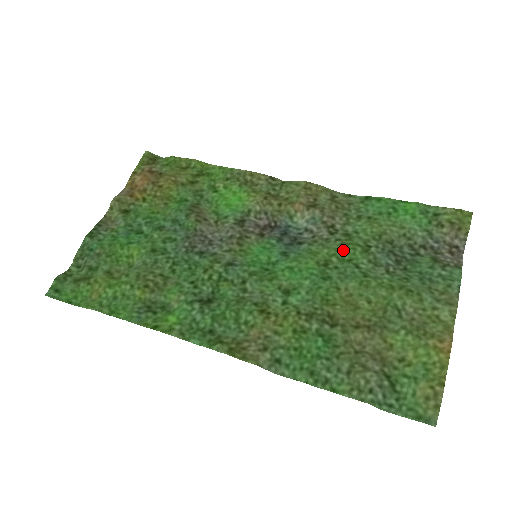
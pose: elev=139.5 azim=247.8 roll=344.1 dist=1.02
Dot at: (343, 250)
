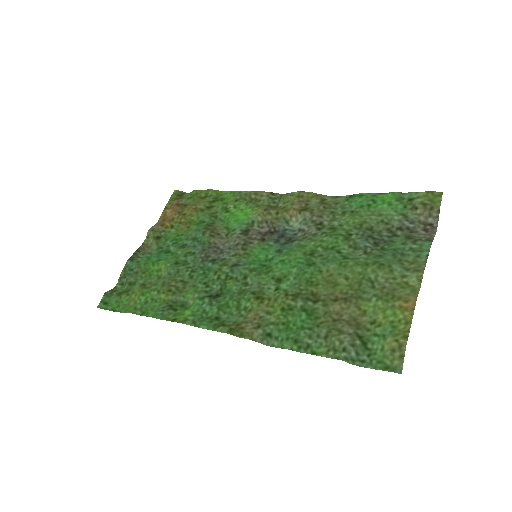
Dot at: (327, 240)
